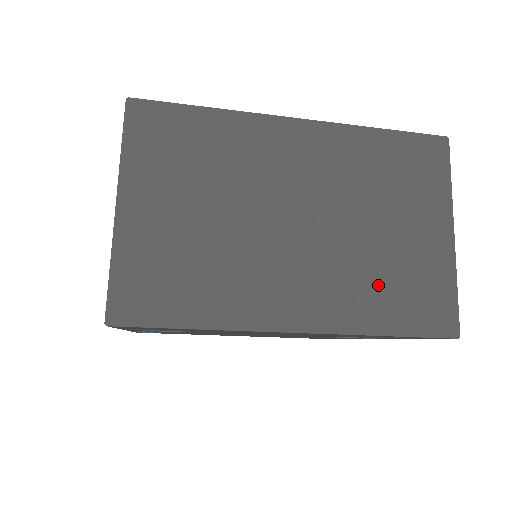
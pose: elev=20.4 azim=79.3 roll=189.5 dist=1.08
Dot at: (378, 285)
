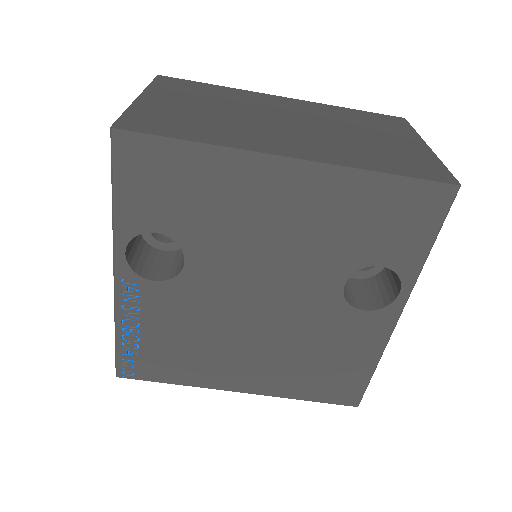
Dot at: (367, 153)
